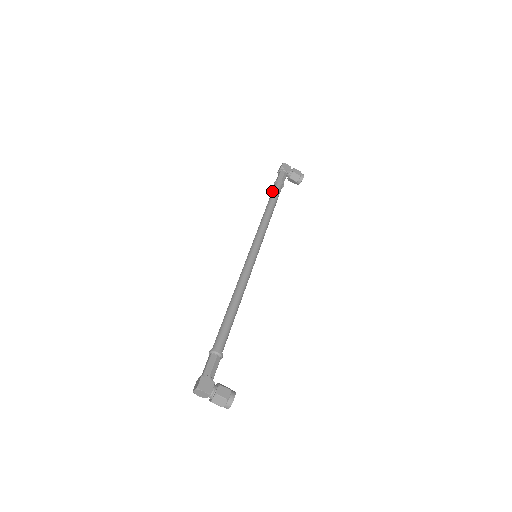
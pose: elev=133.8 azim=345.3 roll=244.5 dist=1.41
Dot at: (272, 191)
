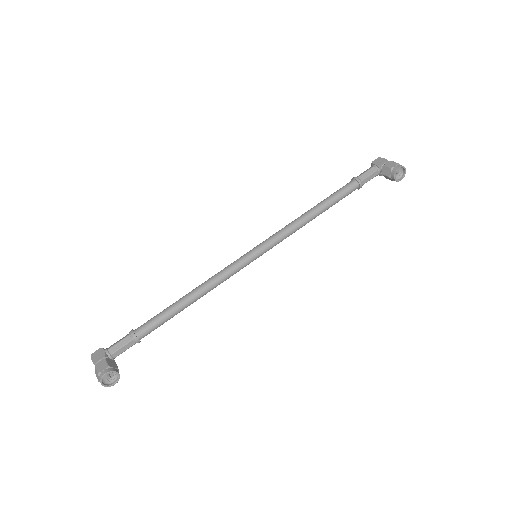
Dot at: occluded
